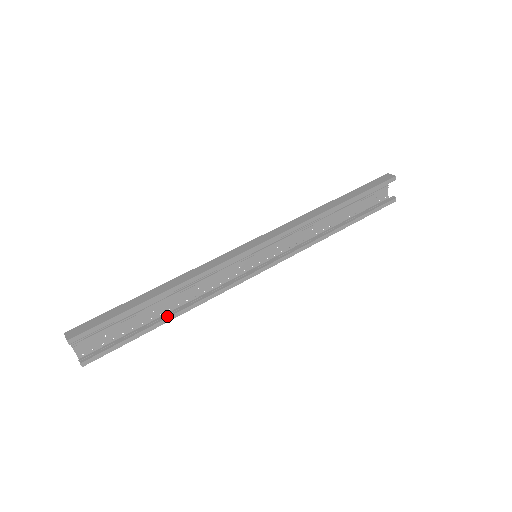
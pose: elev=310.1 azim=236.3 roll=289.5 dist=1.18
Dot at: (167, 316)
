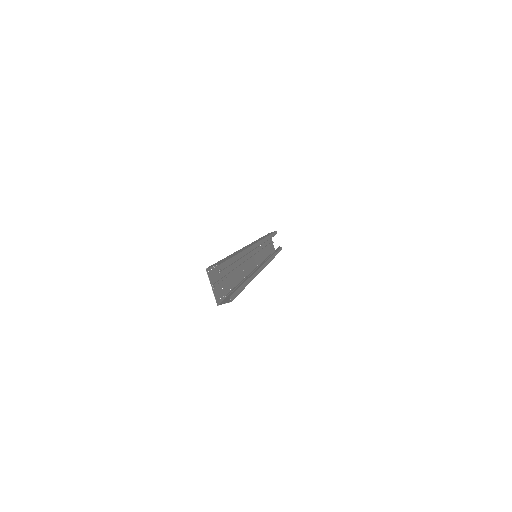
Dot at: (247, 278)
